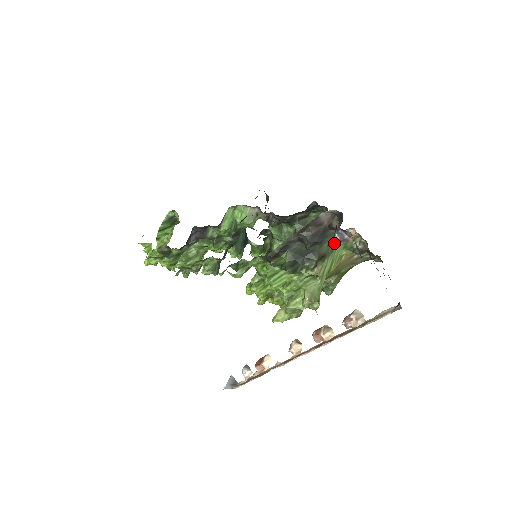
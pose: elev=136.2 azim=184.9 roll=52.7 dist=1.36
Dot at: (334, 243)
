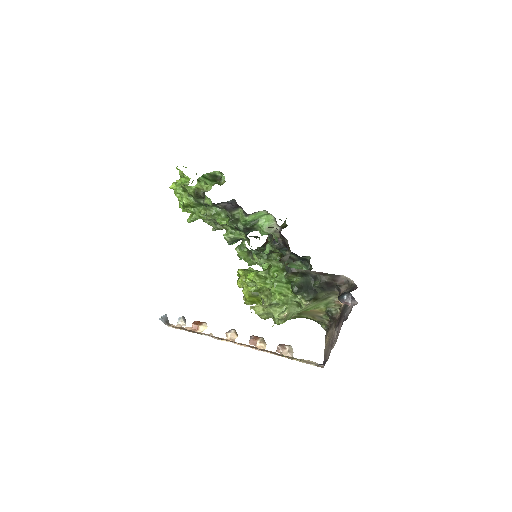
Dot at: (327, 297)
